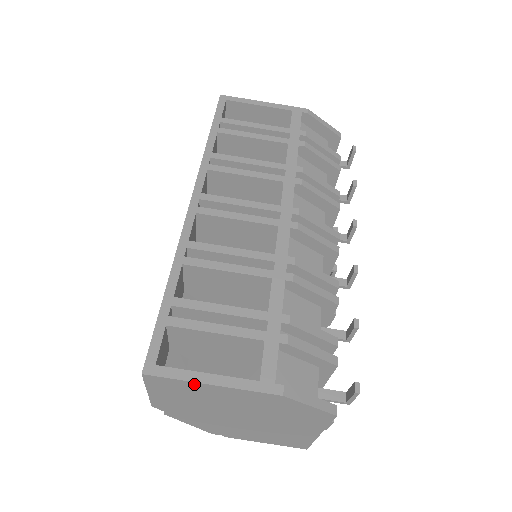
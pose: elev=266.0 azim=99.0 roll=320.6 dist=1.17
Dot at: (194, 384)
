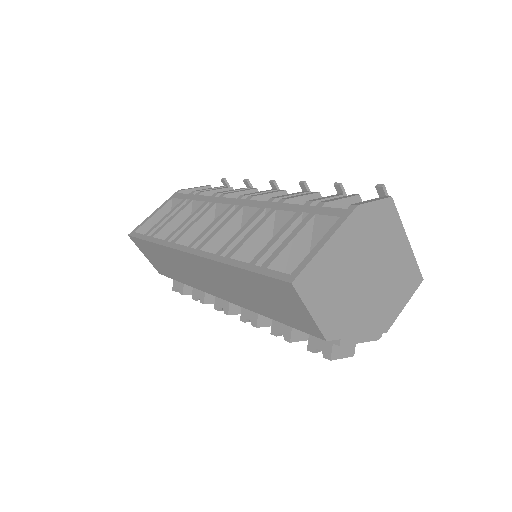
Dot at: (319, 256)
